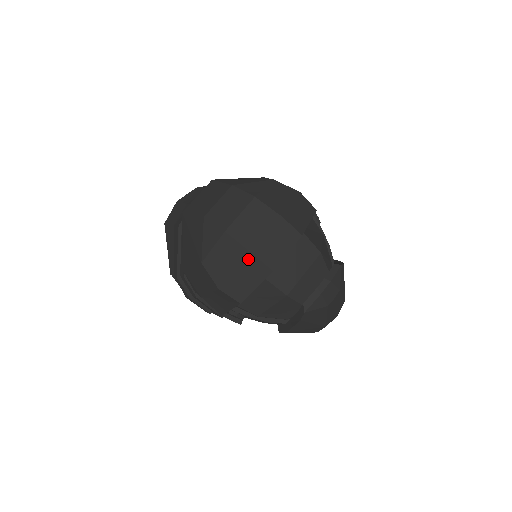
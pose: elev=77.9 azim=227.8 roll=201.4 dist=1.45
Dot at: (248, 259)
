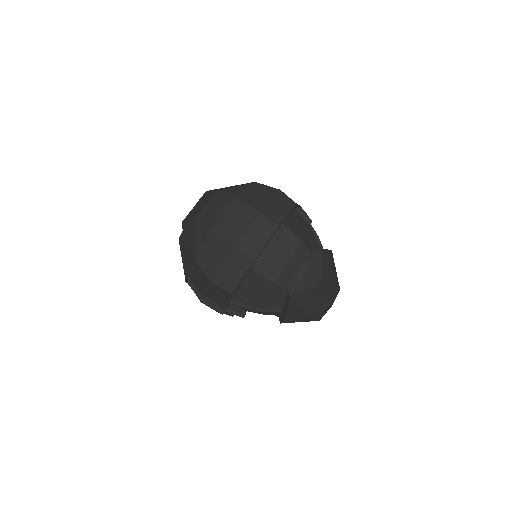
Dot at: (232, 252)
